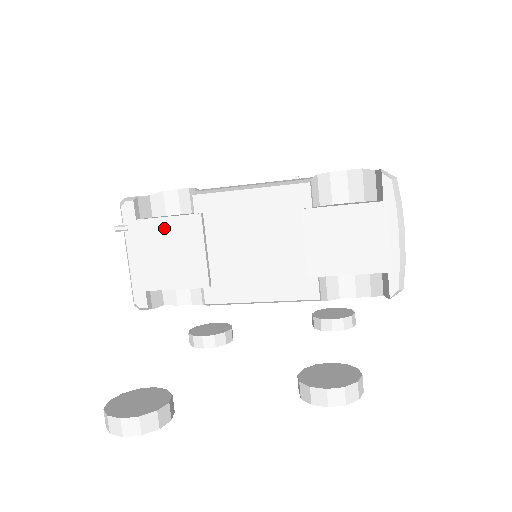
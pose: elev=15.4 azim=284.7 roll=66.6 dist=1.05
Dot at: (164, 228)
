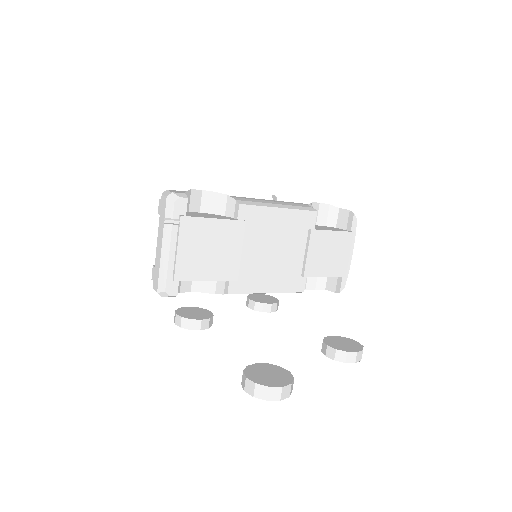
Dot at: (213, 228)
